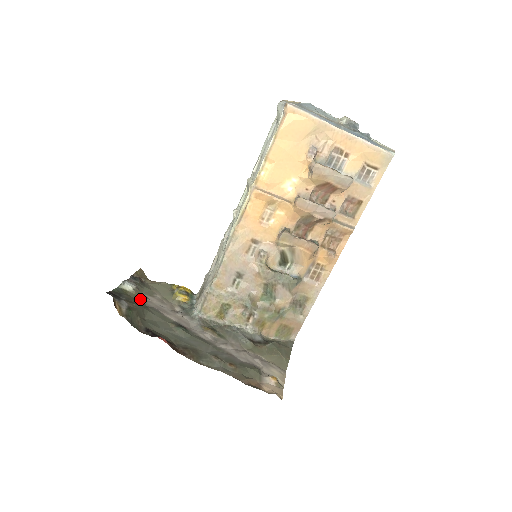
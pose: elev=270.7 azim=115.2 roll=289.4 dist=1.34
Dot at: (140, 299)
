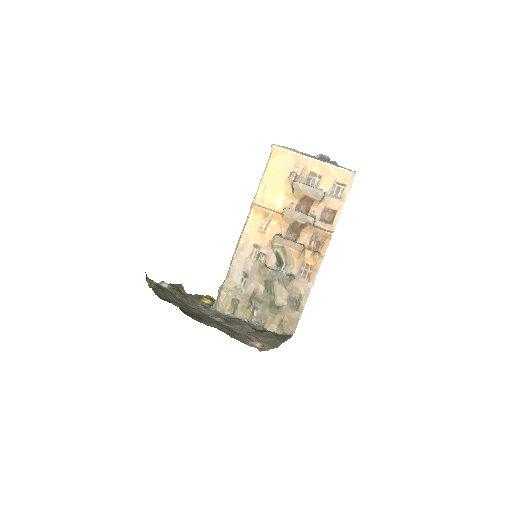
Dot at: (172, 293)
